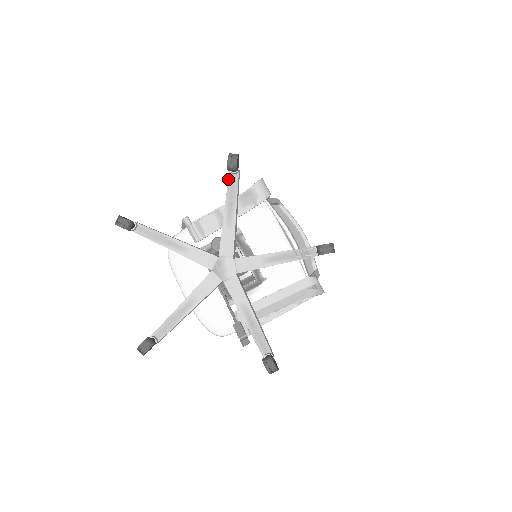
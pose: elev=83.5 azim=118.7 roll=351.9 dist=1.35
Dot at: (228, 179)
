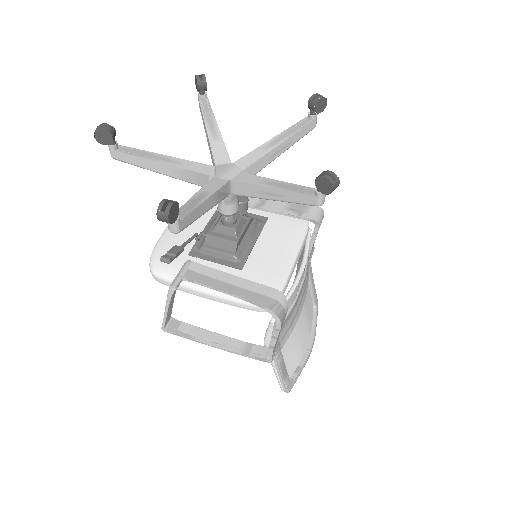
Dot at: (301, 120)
